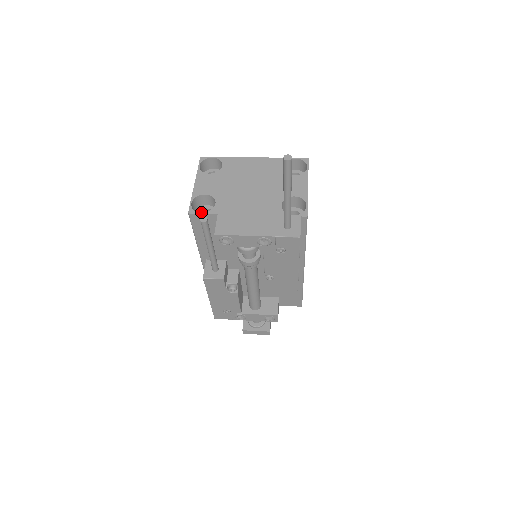
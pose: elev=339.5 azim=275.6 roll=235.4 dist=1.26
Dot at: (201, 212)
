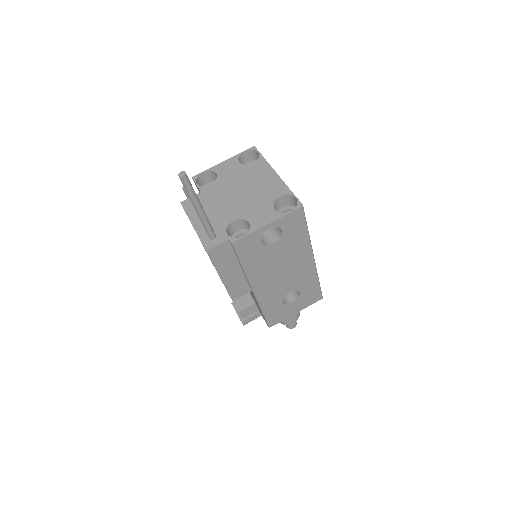
Dot at: occluded
